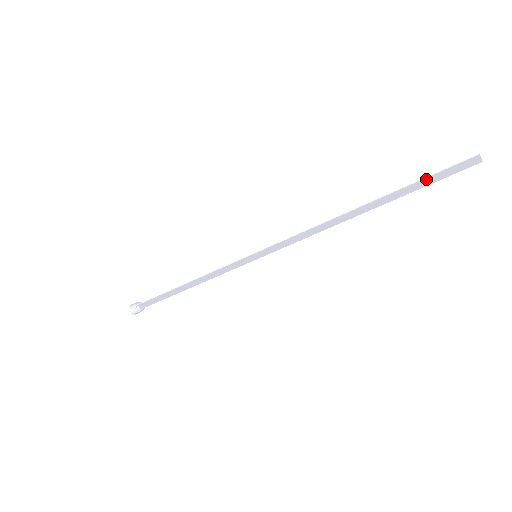
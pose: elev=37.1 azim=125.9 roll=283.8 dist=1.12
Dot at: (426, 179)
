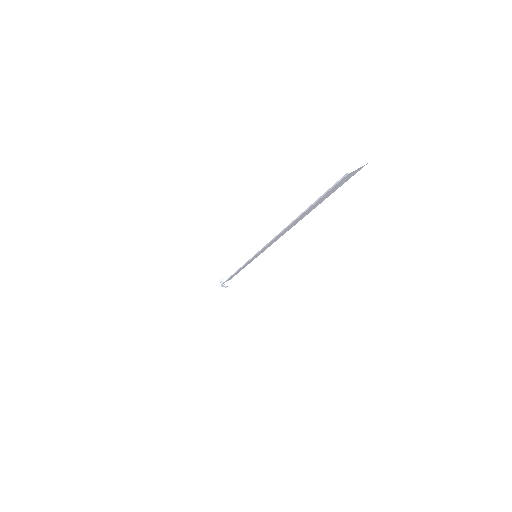
Dot at: (319, 199)
